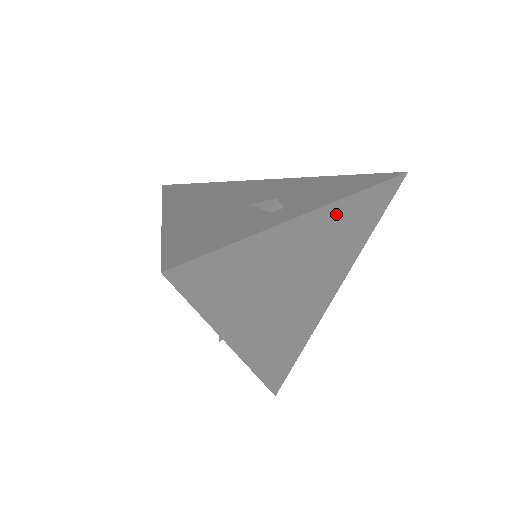
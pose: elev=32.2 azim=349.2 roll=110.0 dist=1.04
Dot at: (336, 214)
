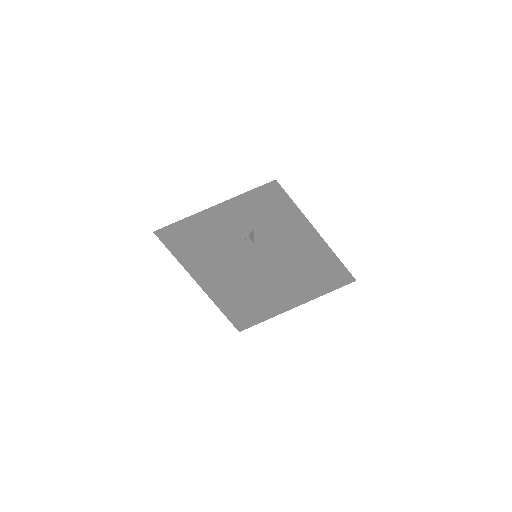
Dot at: (278, 268)
